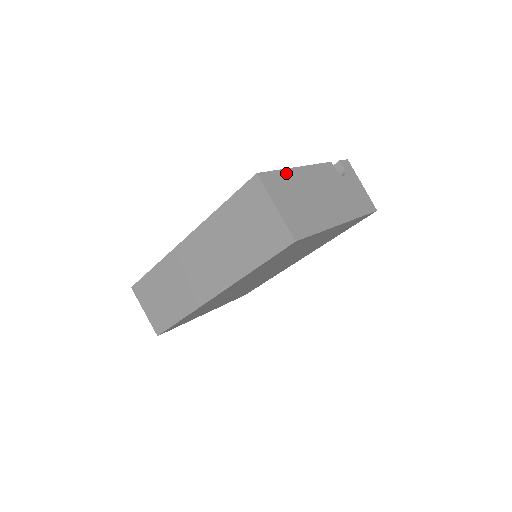
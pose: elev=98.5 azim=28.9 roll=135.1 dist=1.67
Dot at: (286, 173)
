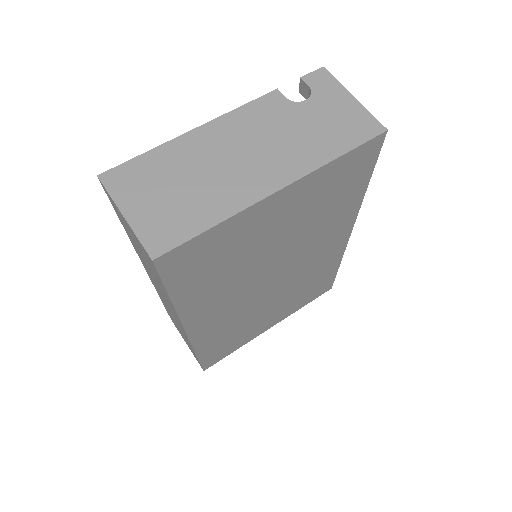
Dot at: (161, 151)
